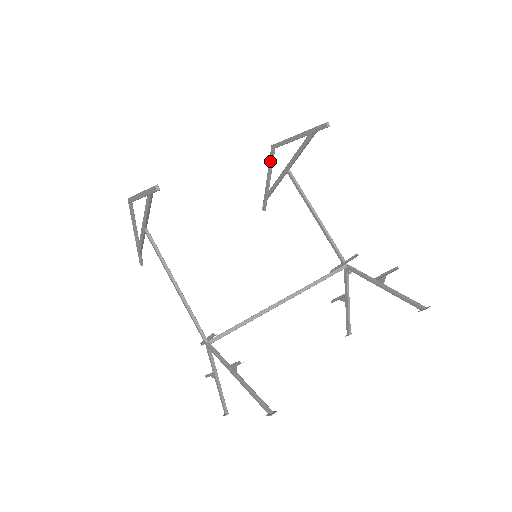
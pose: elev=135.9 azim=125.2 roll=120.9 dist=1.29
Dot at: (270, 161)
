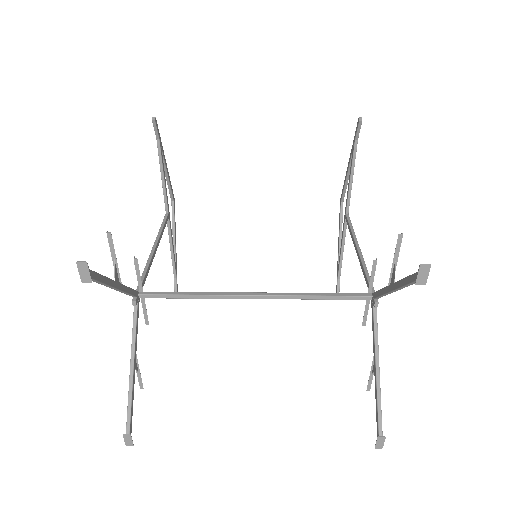
Dot at: (339, 221)
